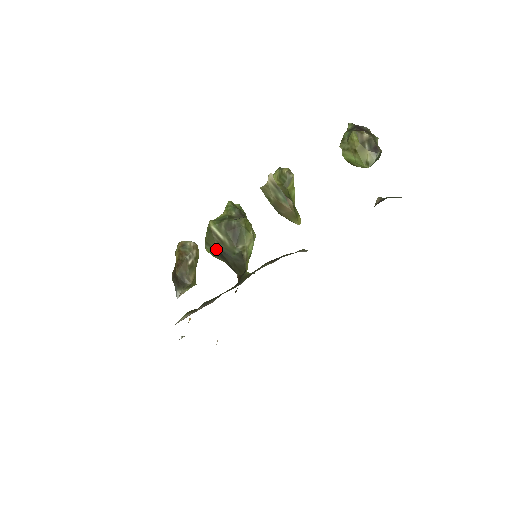
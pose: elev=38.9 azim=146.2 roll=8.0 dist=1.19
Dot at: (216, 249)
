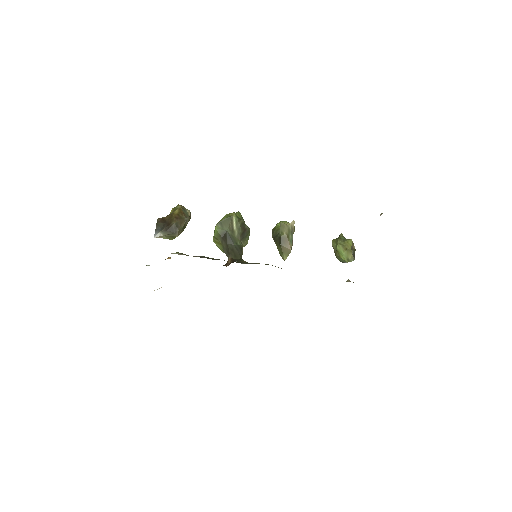
Dot at: (225, 231)
